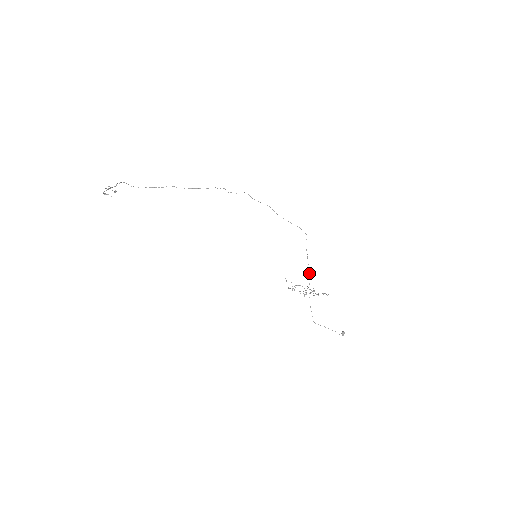
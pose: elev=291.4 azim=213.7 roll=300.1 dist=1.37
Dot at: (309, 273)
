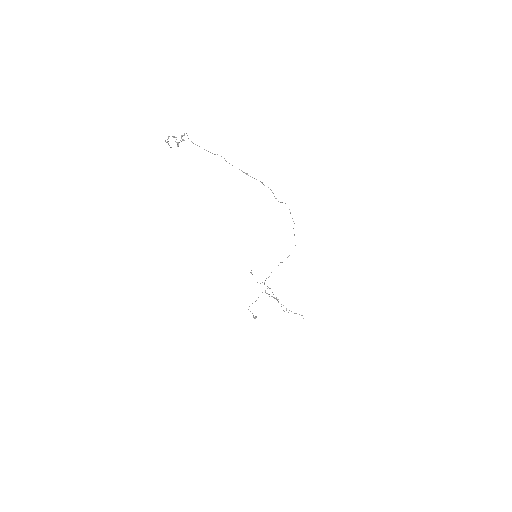
Dot at: occluded
